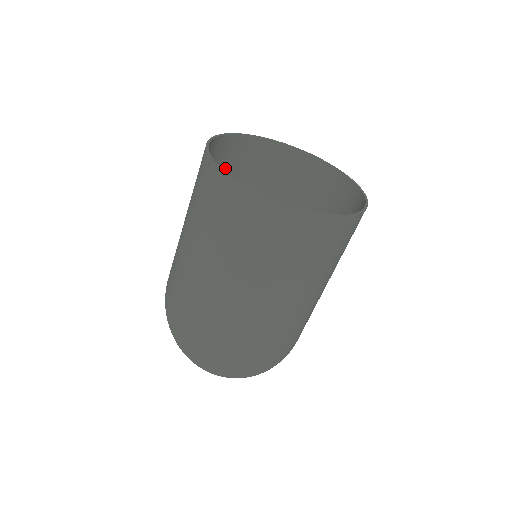
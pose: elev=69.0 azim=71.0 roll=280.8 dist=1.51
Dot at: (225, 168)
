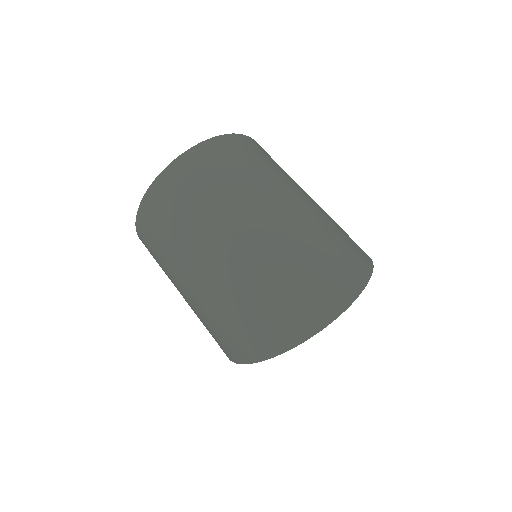
Dot at: occluded
